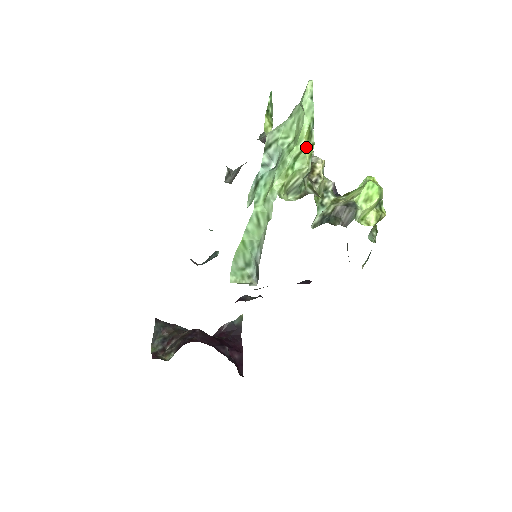
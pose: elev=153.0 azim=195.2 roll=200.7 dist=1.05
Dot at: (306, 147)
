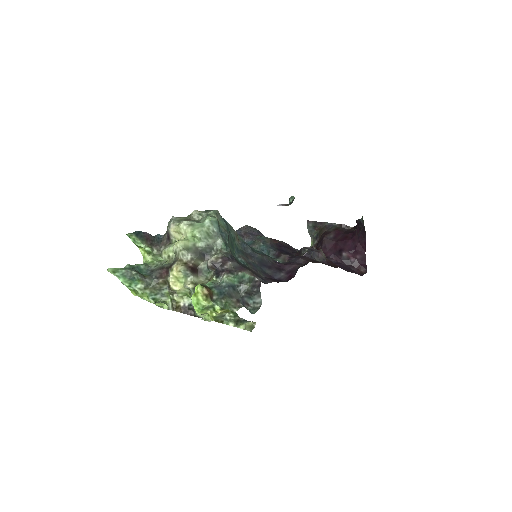
Dot at: (141, 296)
